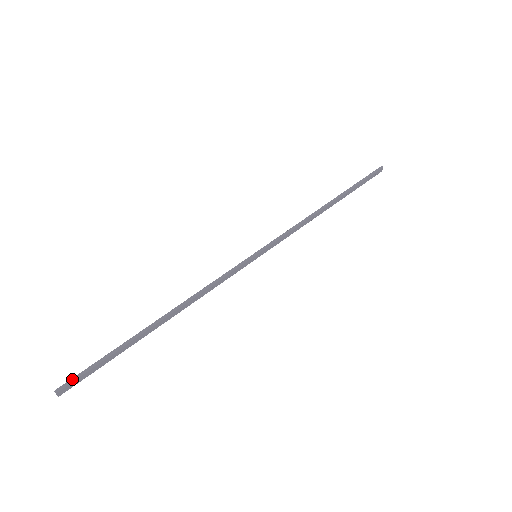
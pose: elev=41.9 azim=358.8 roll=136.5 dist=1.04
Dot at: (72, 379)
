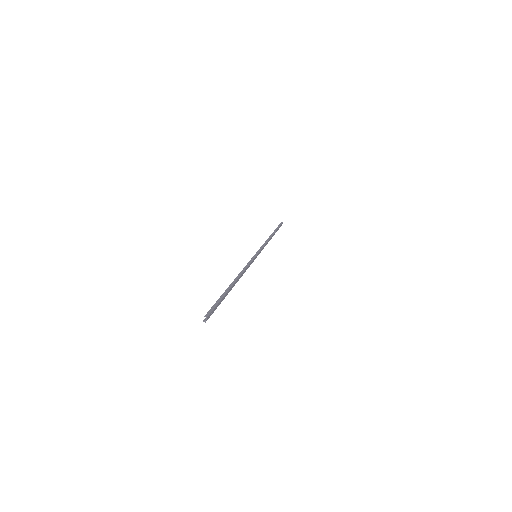
Dot at: (210, 310)
